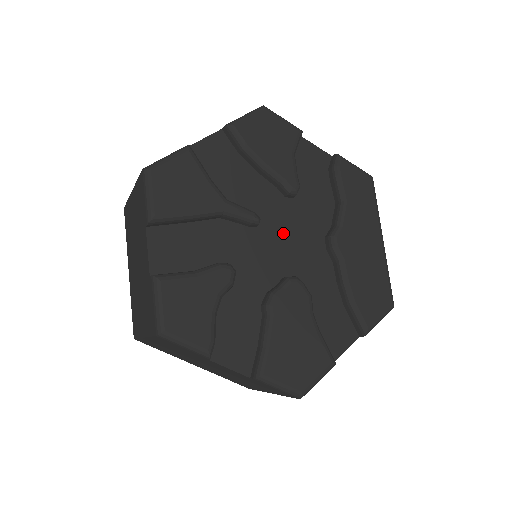
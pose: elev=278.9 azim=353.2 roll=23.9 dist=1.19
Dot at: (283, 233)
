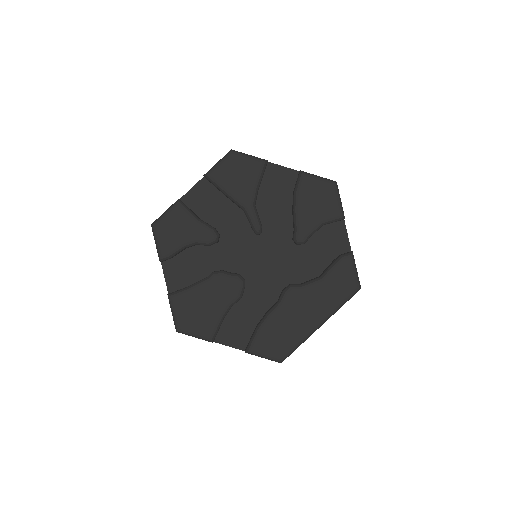
Dot at: (268, 255)
